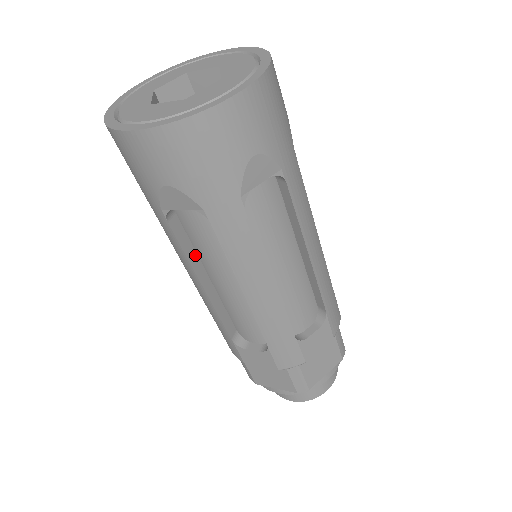
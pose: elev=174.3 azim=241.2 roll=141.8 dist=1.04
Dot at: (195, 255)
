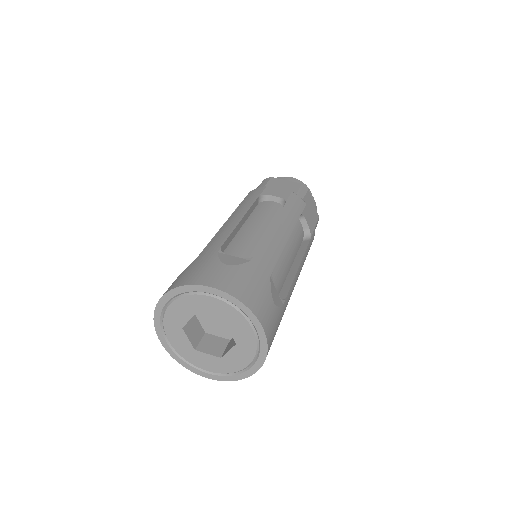
Dot at: occluded
